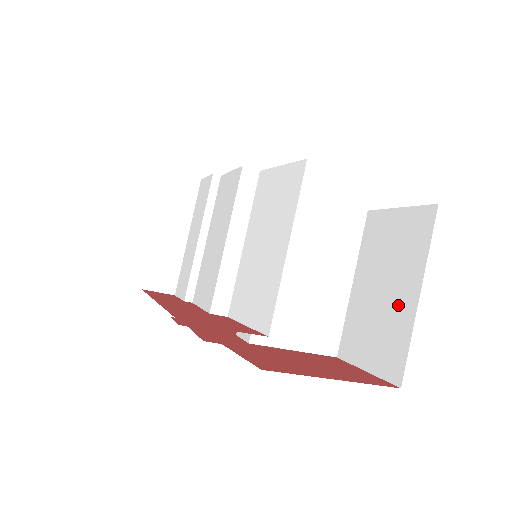
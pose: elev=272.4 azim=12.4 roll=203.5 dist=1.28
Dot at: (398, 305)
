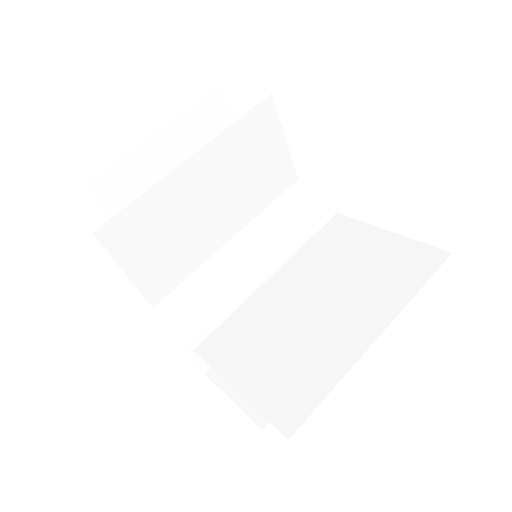
Dot at: occluded
